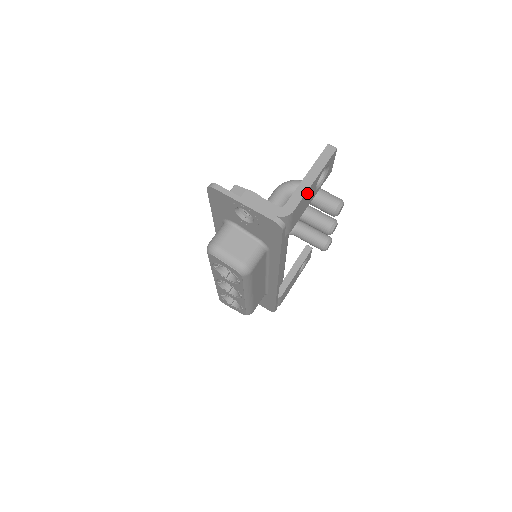
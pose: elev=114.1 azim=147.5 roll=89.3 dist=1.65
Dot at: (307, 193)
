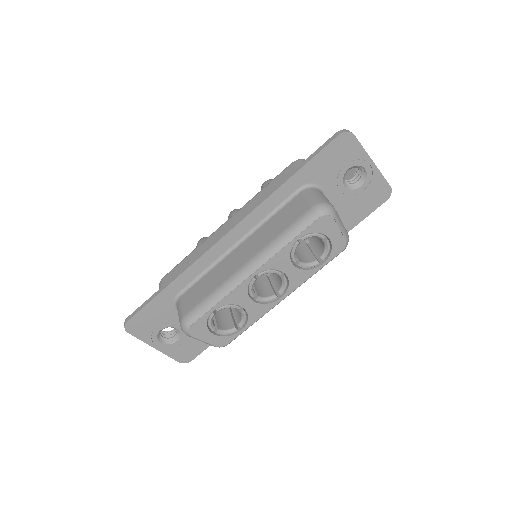
Dot at: occluded
